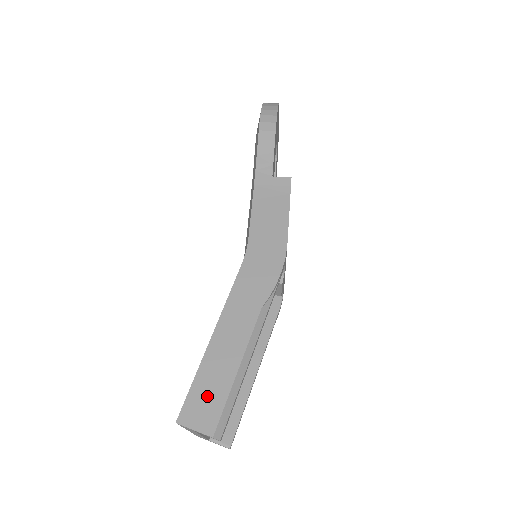
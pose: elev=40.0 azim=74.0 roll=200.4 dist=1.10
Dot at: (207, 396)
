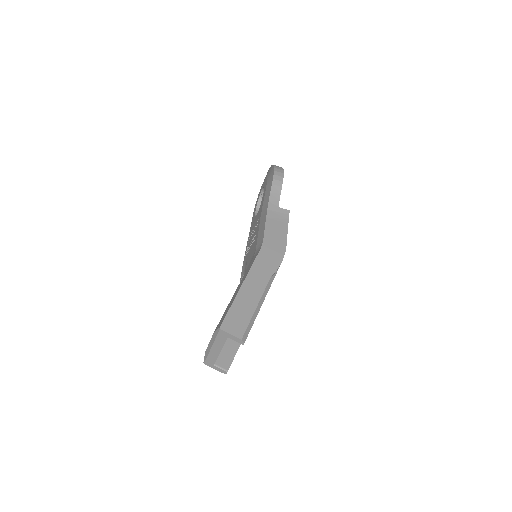
Dot at: (238, 317)
